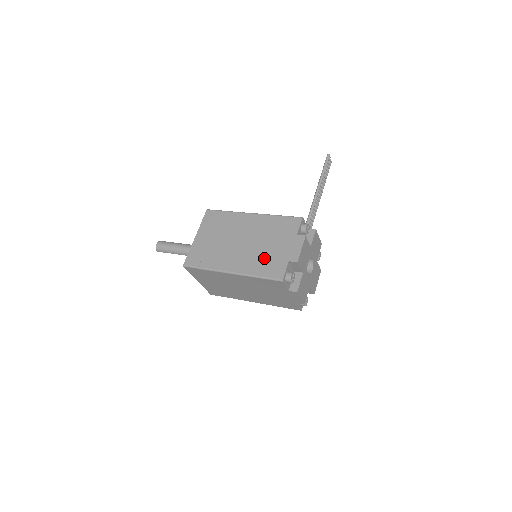
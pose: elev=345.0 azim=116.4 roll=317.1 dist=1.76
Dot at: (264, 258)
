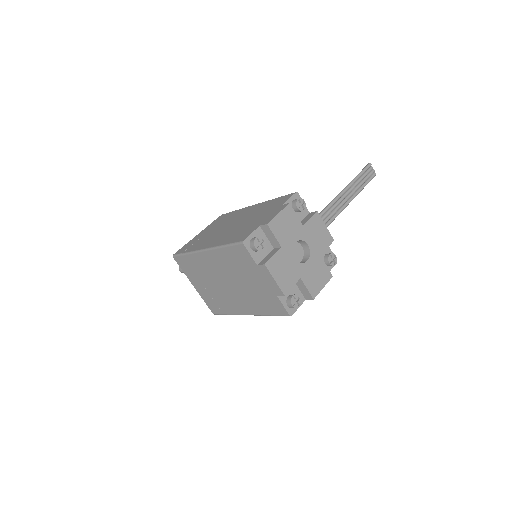
Dot at: (239, 230)
